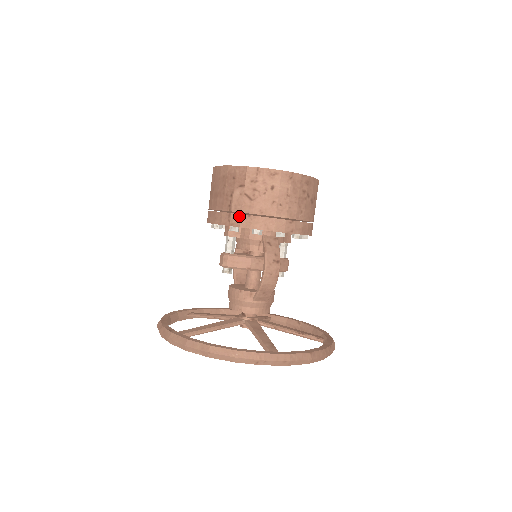
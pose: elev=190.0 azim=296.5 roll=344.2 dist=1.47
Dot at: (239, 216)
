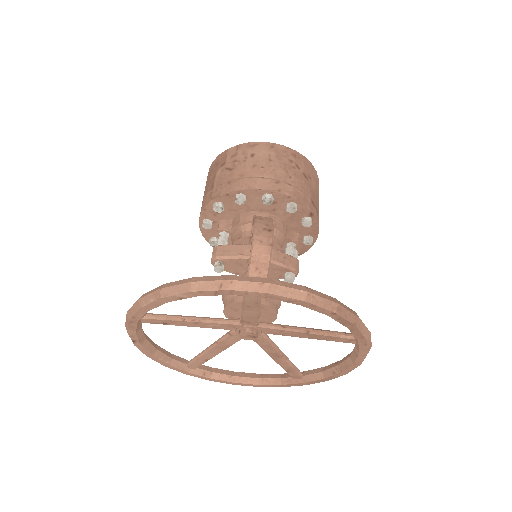
Dot at: (220, 187)
